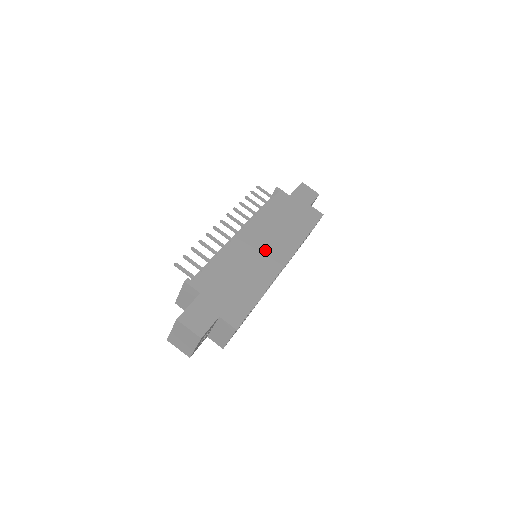
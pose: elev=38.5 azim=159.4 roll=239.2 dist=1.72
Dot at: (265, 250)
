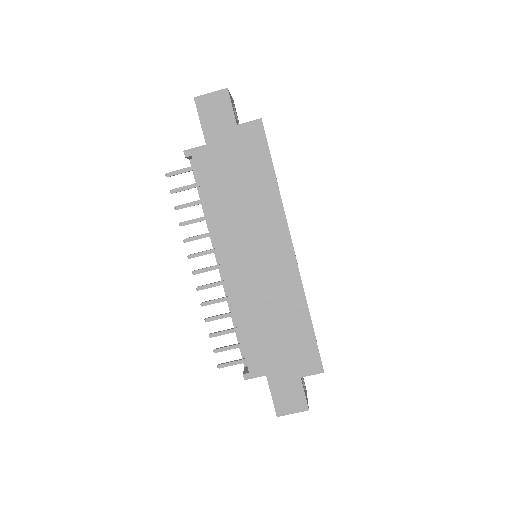
Dot at: (262, 261)
